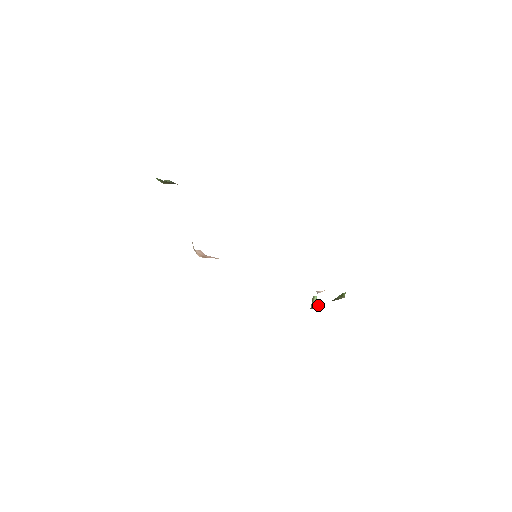
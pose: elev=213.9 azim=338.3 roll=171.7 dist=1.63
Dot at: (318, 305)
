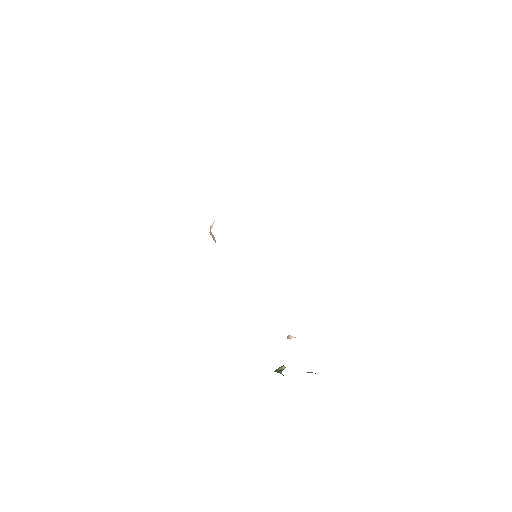
Dot at: (281, 372)
